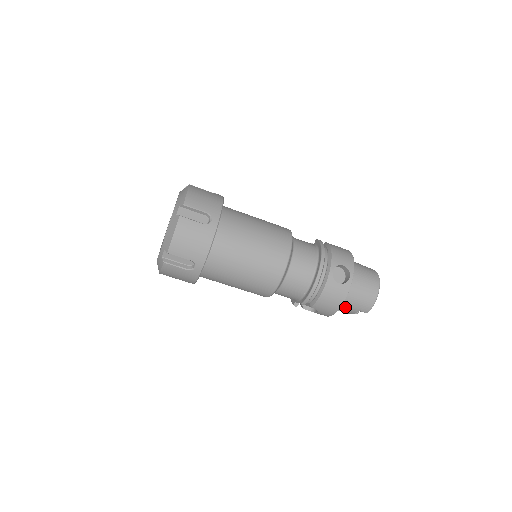
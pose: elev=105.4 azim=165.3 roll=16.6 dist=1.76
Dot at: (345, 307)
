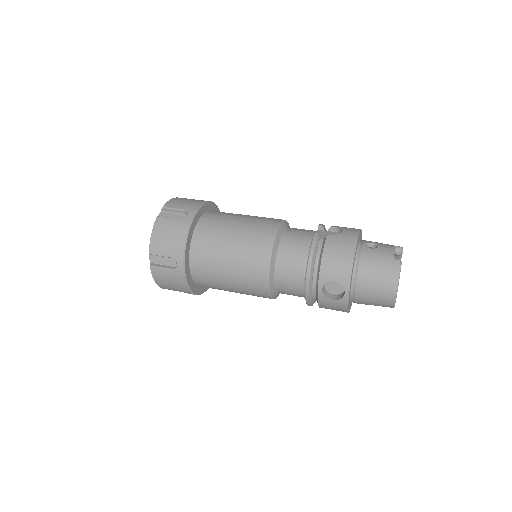
Dot at: occluded
